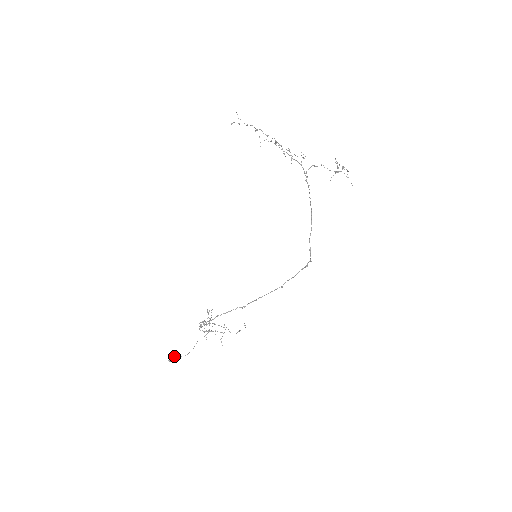
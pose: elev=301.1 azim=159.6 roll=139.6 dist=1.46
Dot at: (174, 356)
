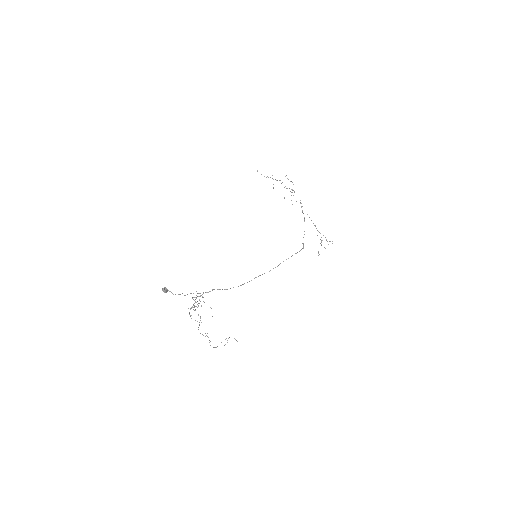
Dot at: (168, 290)
